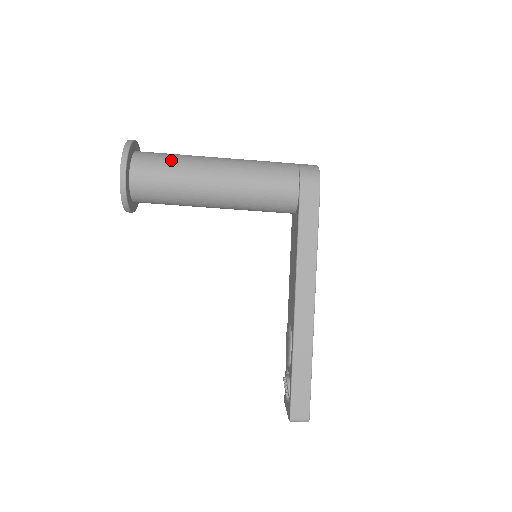
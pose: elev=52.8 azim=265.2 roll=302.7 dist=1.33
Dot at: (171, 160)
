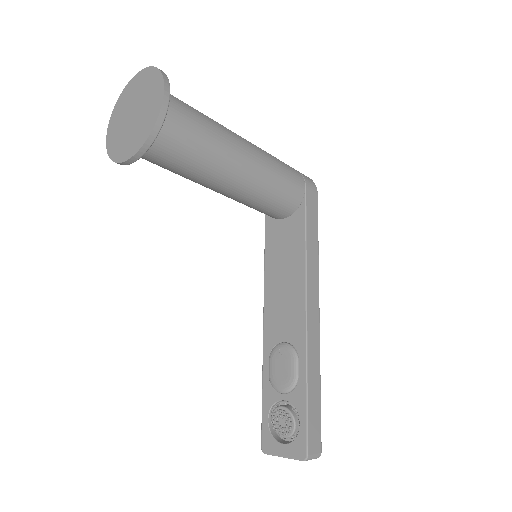
Dot at: (200, 112)
